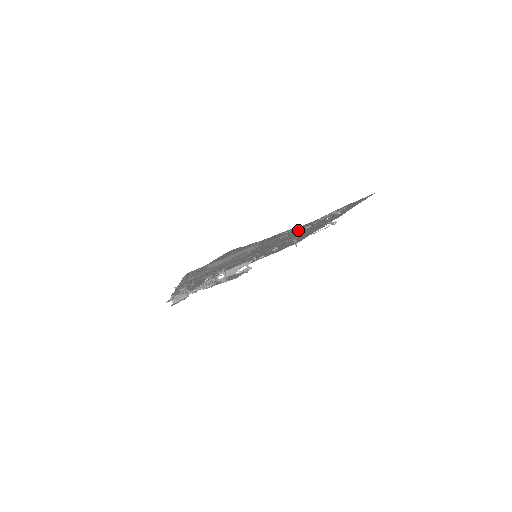
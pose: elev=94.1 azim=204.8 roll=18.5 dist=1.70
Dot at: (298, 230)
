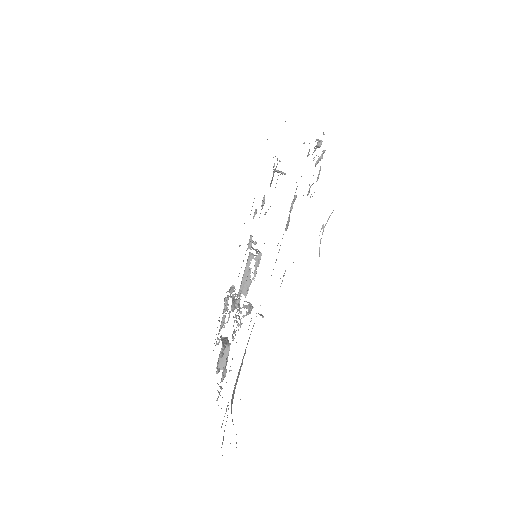
Dot at: (286, 225)
